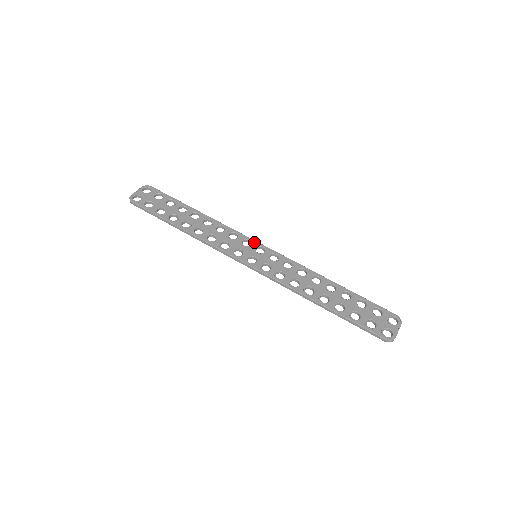
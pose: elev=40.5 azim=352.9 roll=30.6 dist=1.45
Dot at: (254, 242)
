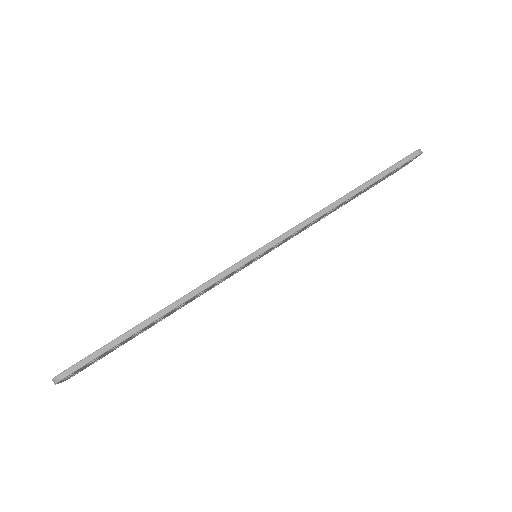
Dot at: occluded
